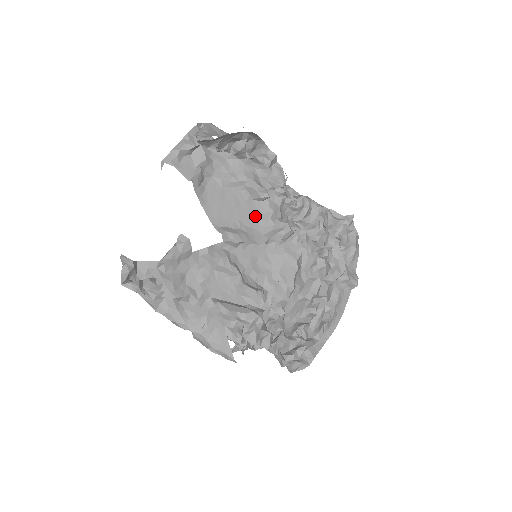
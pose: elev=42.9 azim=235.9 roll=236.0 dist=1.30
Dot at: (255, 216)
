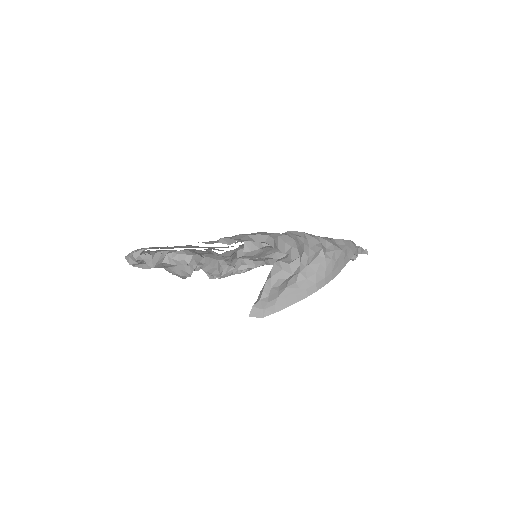
Dot at: occluded
